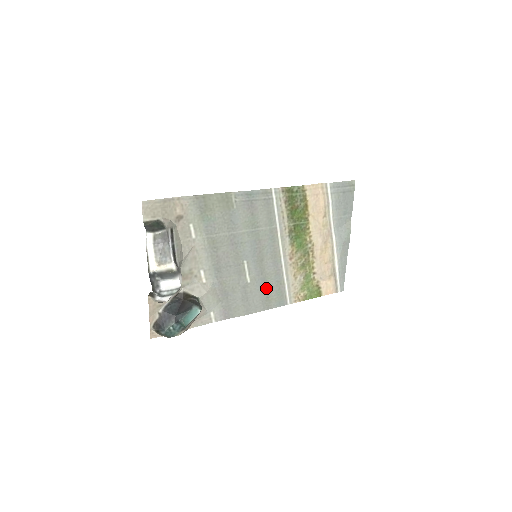
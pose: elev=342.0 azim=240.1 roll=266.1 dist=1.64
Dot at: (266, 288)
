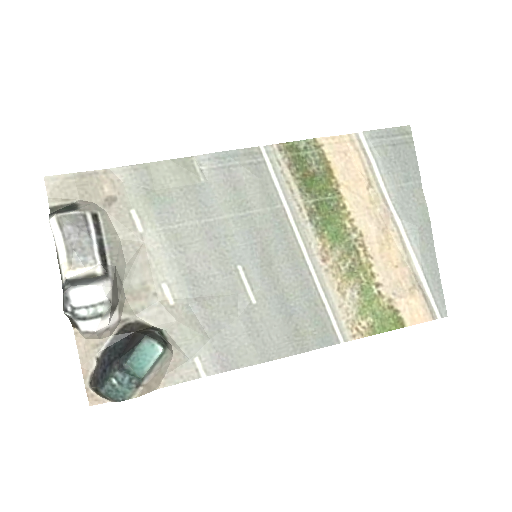
Dot at: (290, 313)
